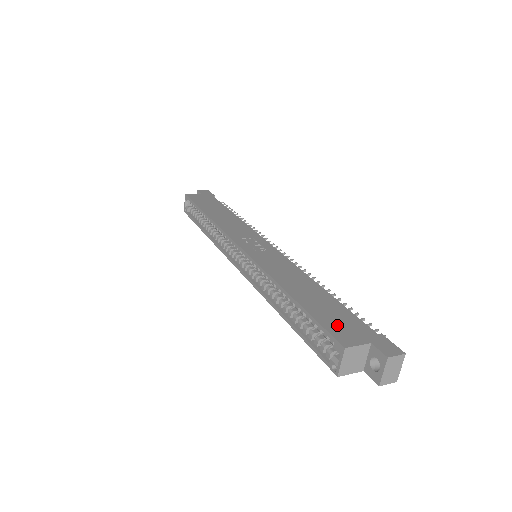
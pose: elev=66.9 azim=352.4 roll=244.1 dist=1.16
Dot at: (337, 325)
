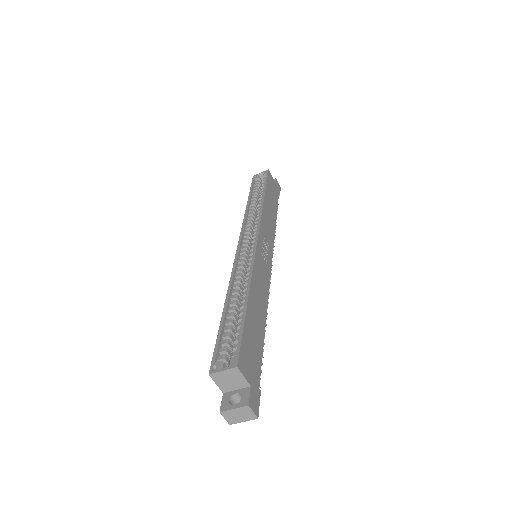
Dot at: (248, 351)
